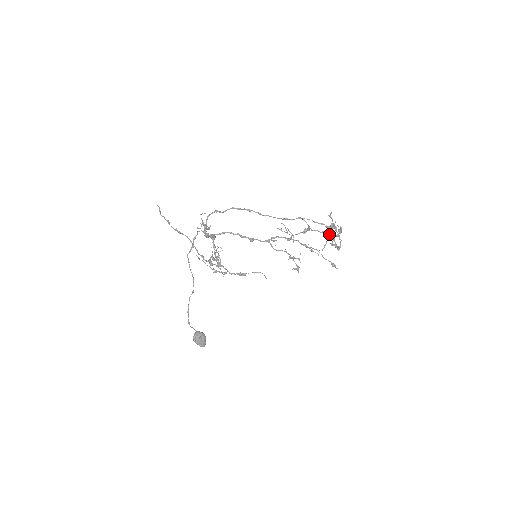
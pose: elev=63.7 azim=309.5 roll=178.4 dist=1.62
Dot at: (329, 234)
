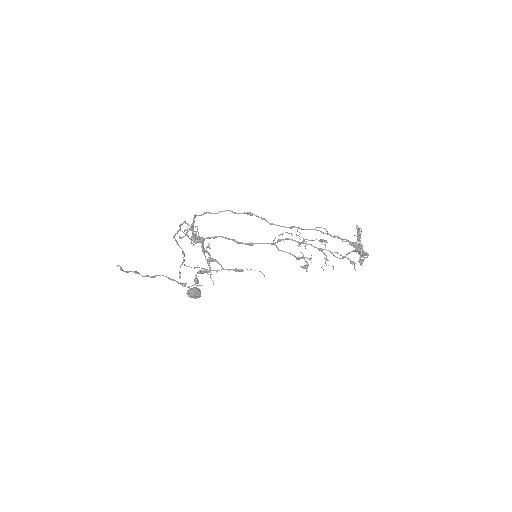
Dot at: (351, 251)
